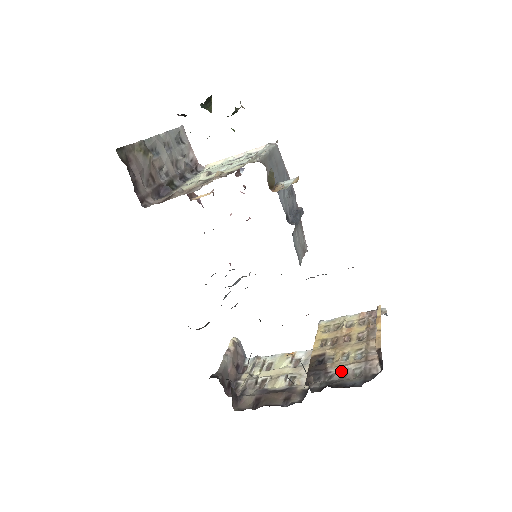
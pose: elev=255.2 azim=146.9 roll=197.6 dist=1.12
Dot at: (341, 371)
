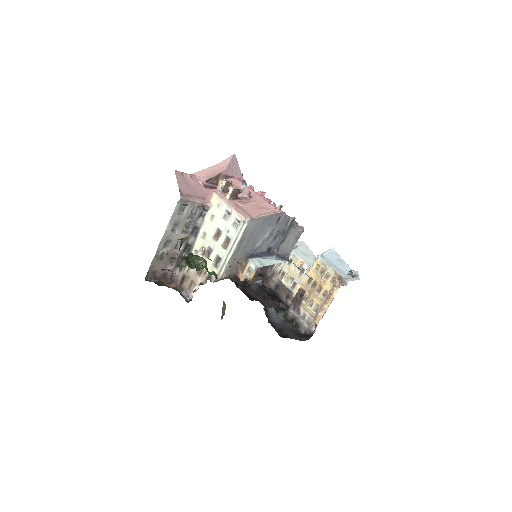
Dot at: (304, 314)
